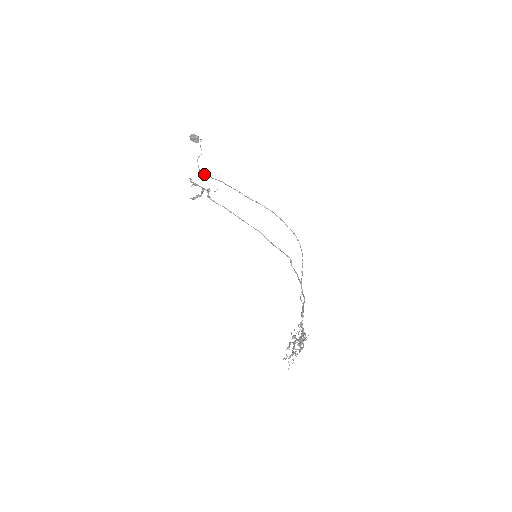
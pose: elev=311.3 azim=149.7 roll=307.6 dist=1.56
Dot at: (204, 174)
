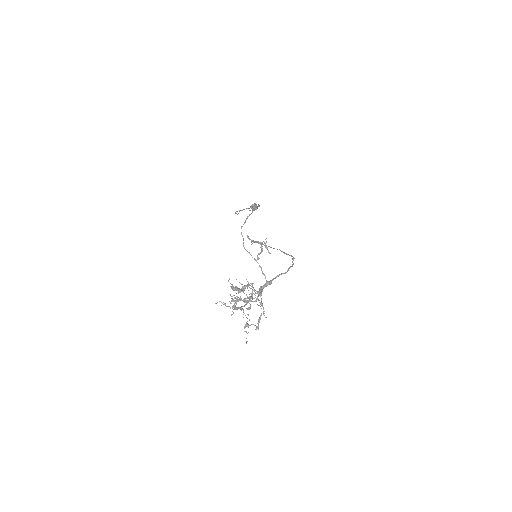
Dot at: (235, 212)
